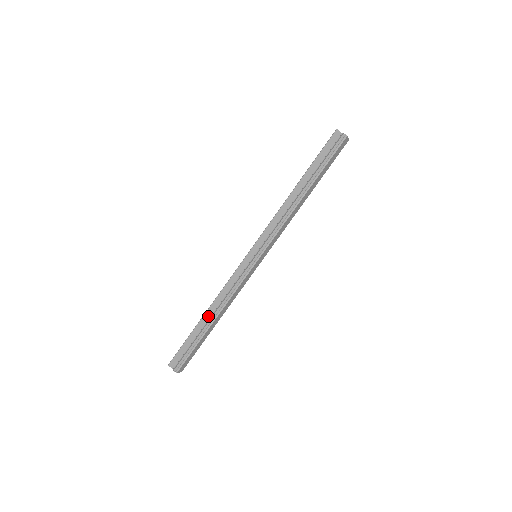
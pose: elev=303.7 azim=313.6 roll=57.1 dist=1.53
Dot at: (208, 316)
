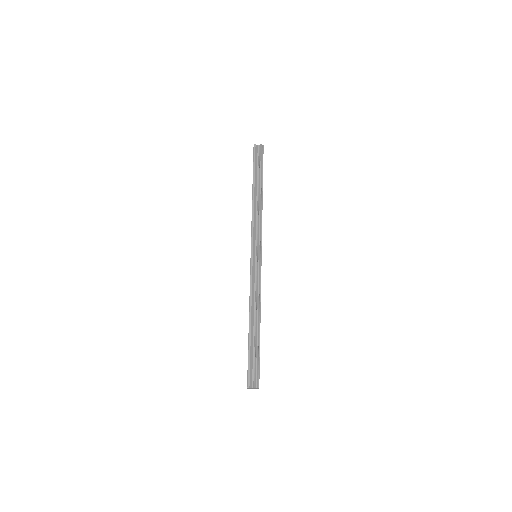
Dot at: (253, 322)
